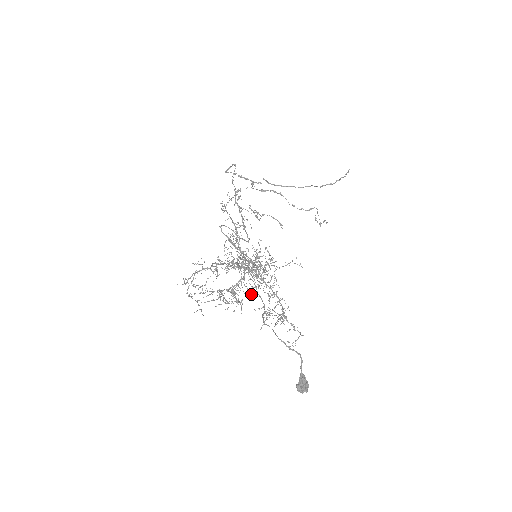
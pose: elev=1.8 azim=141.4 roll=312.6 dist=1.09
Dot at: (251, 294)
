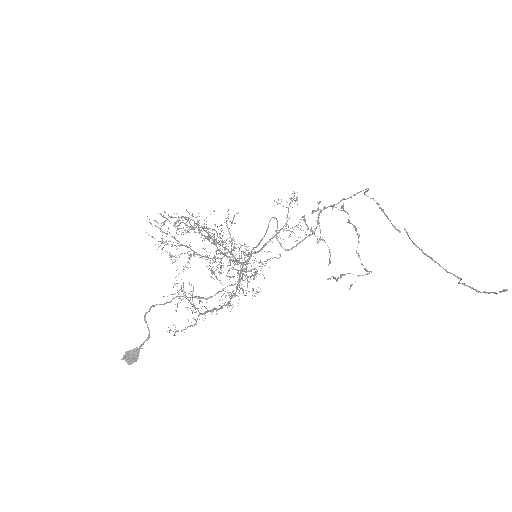
Dot at: (217, 278)
